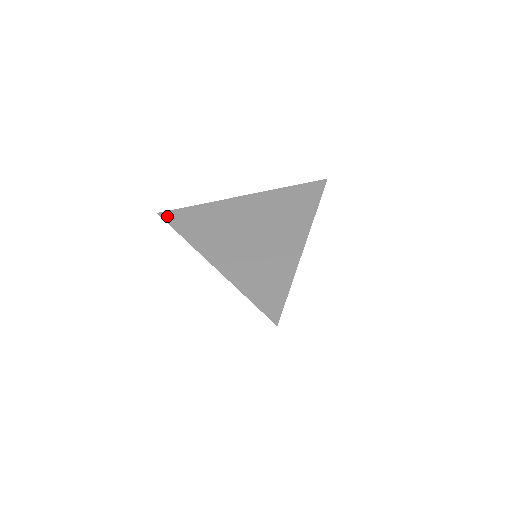
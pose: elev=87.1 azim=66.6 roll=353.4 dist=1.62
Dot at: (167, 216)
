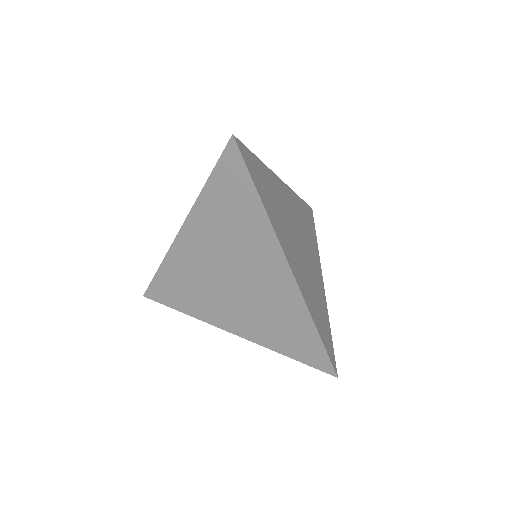
Dot at: (152, 296)
